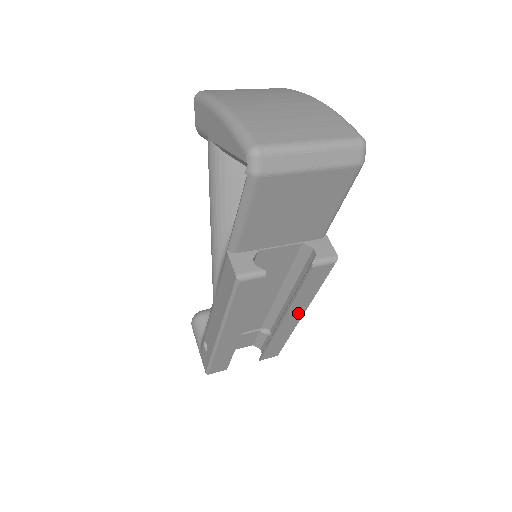
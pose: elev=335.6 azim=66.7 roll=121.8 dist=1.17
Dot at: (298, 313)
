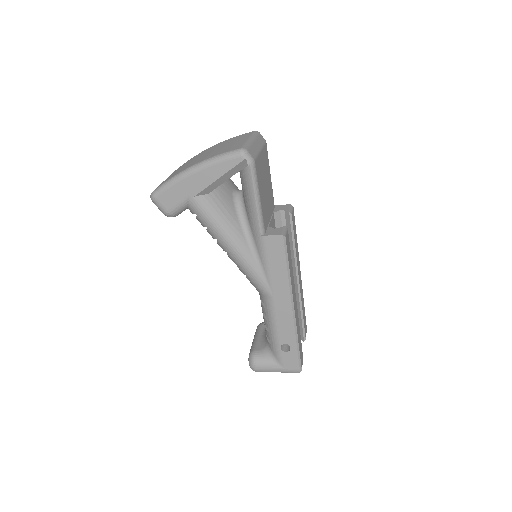
Dot at: (299, 269)
